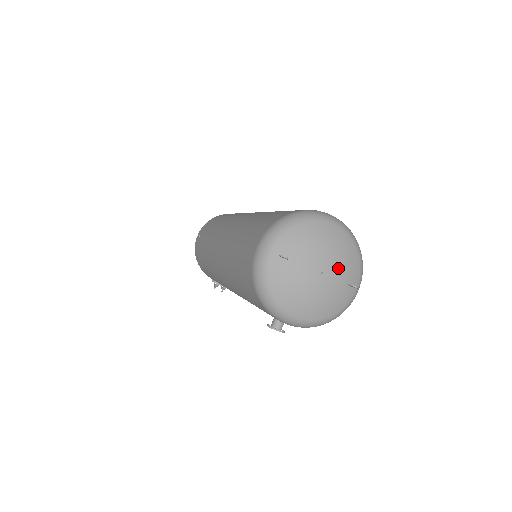
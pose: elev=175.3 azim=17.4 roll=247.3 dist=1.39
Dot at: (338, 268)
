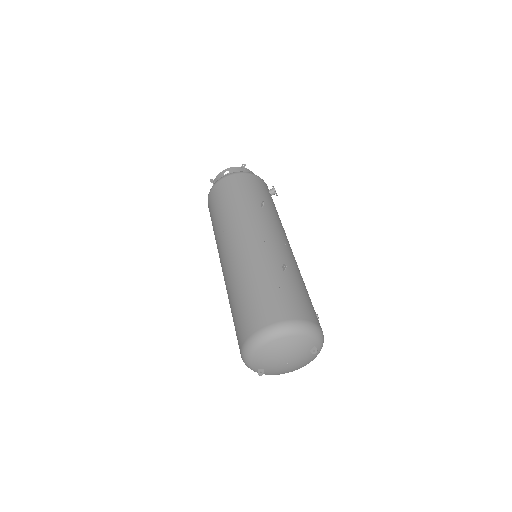
Dot at: (296, 355)
